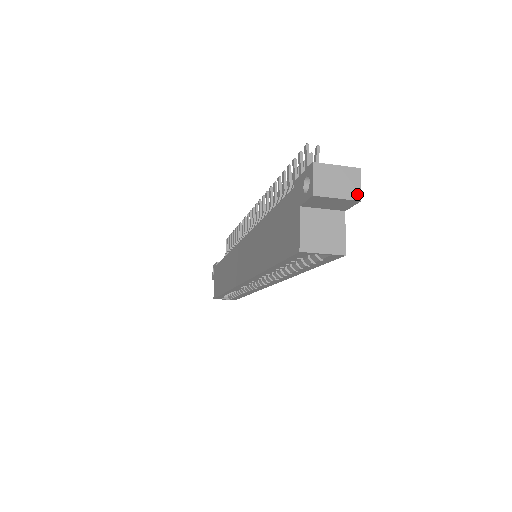
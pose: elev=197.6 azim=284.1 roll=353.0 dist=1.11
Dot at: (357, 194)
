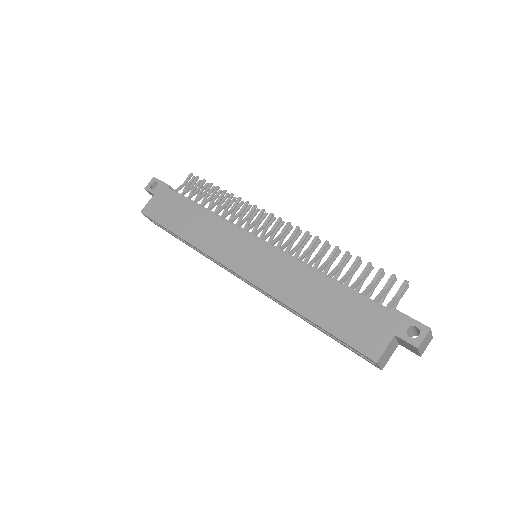
Dot at: occluded
